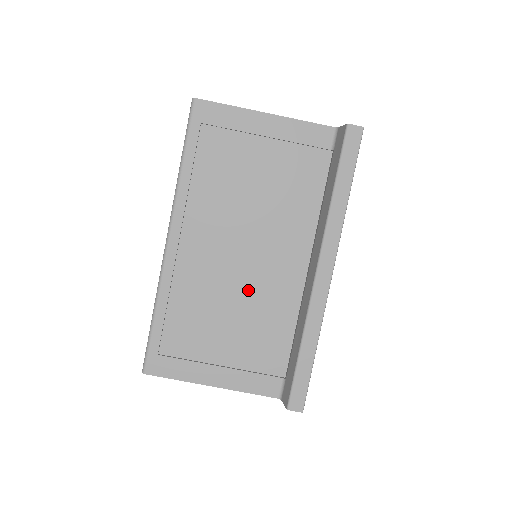
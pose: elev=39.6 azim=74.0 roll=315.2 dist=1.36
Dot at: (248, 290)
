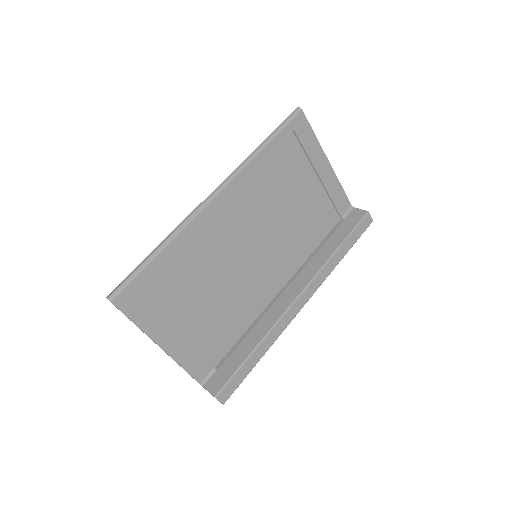
Dot at: (237, 279)
